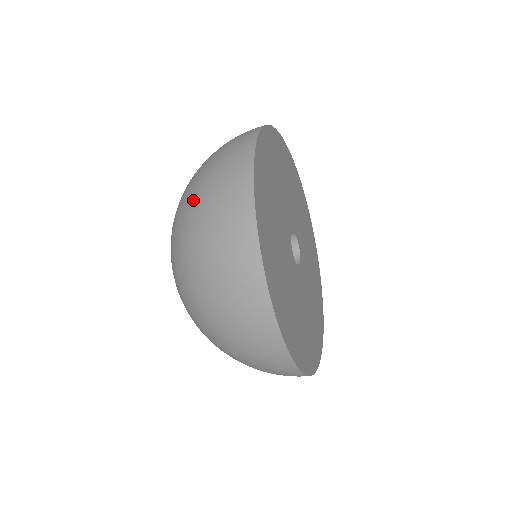
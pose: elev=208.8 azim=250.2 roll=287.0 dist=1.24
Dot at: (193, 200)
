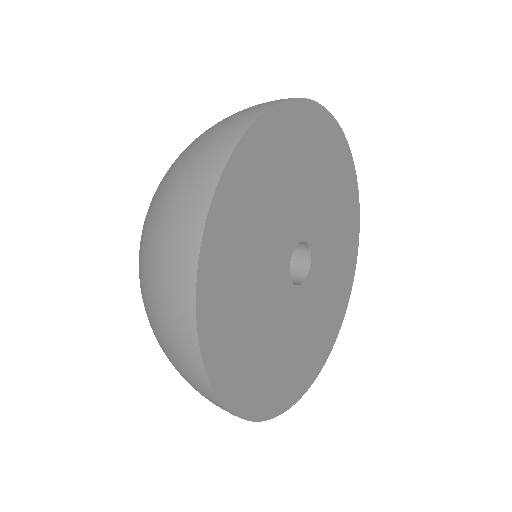
Dot at: occluded
